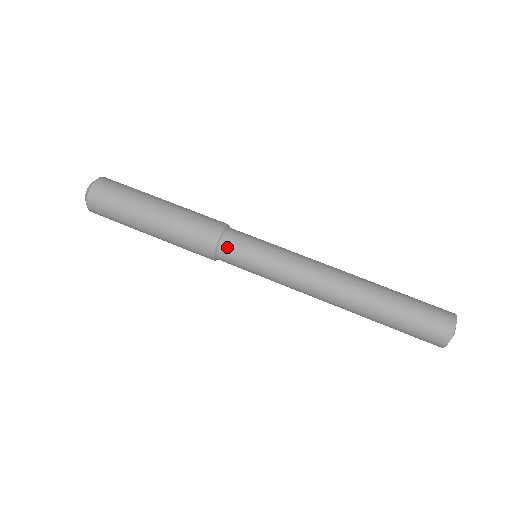
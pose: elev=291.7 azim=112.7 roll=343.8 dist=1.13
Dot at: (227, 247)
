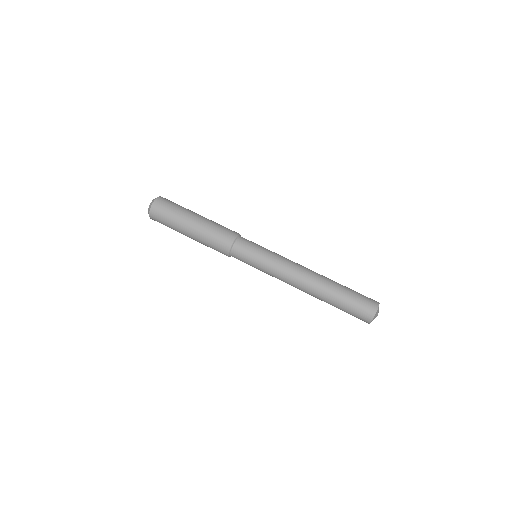
Dot at: (238, 248)
